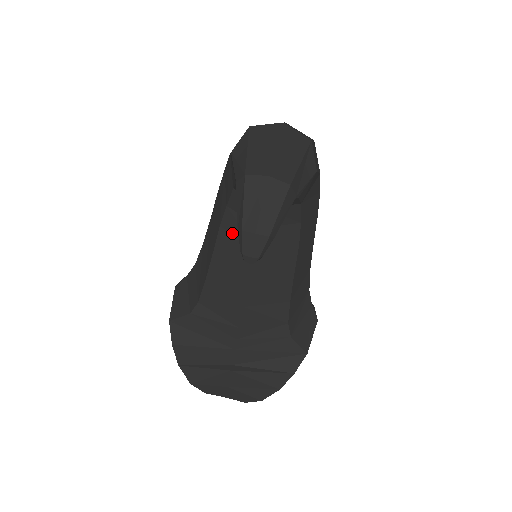
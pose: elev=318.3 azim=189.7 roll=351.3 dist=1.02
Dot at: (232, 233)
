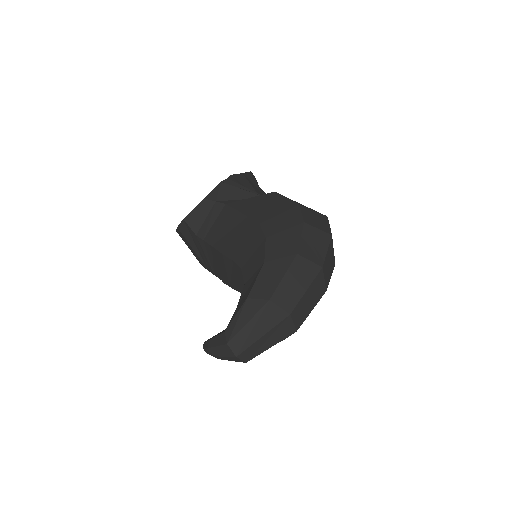
Dot at: (236, 272)
